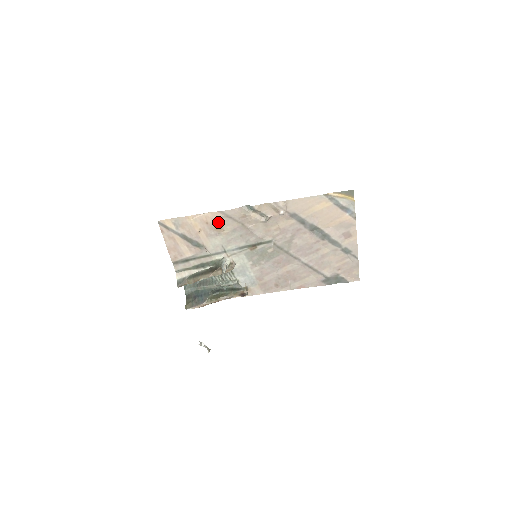
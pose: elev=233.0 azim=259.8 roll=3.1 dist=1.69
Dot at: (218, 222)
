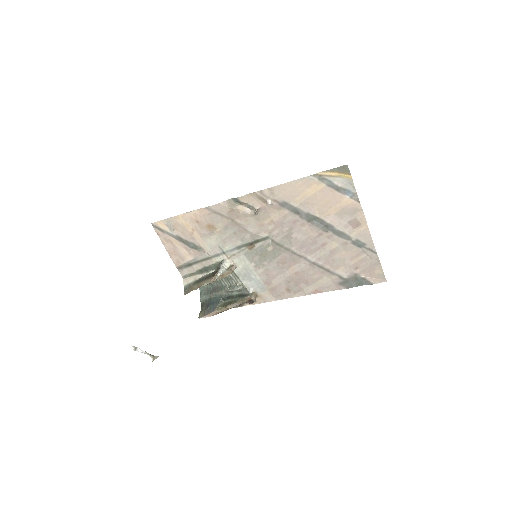
Dot at: (208, 220)
